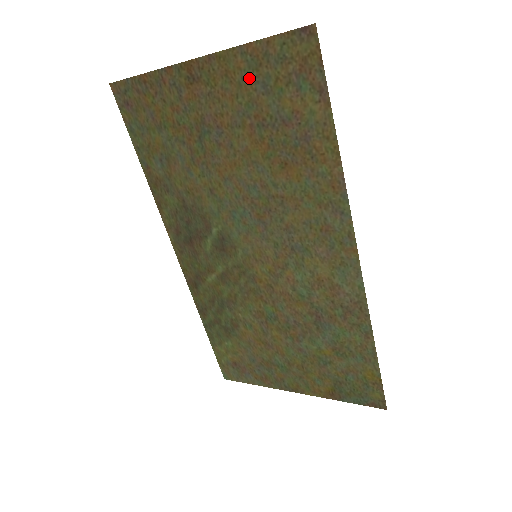
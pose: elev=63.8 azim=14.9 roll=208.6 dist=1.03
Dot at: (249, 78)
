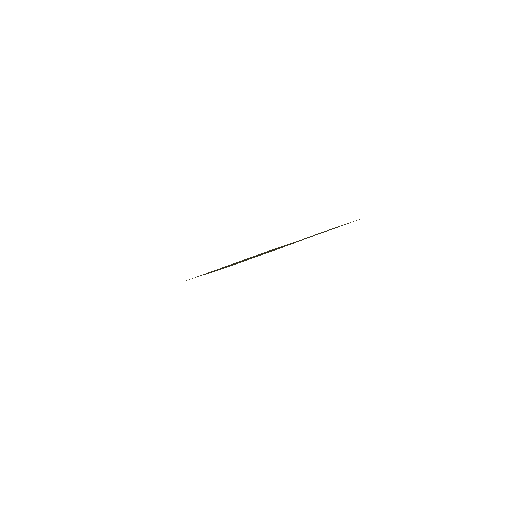
Dot at: occluded
